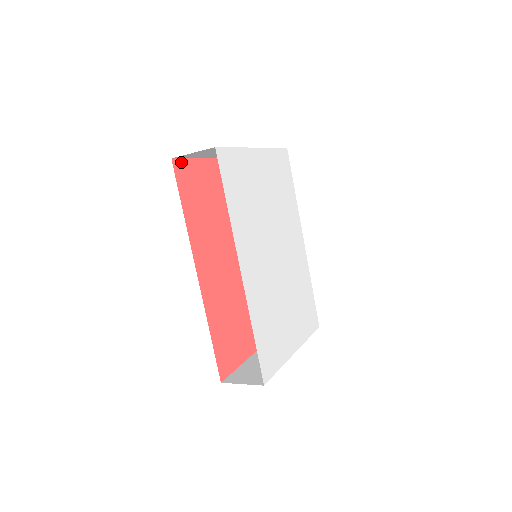
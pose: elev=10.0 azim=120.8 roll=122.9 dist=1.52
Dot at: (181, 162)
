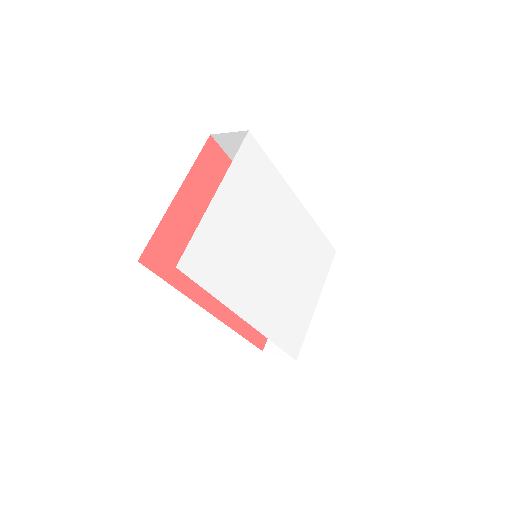
Dot at: (147, 250)
